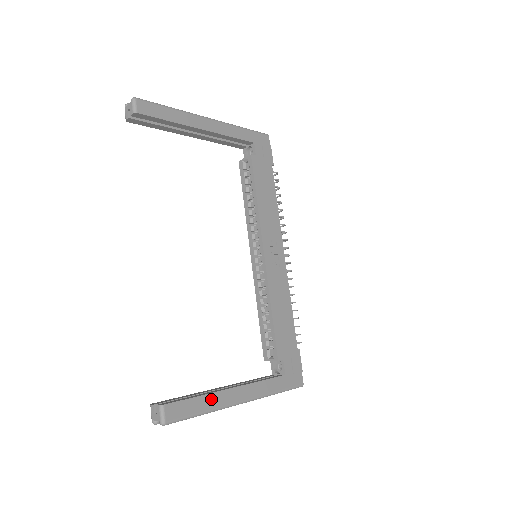
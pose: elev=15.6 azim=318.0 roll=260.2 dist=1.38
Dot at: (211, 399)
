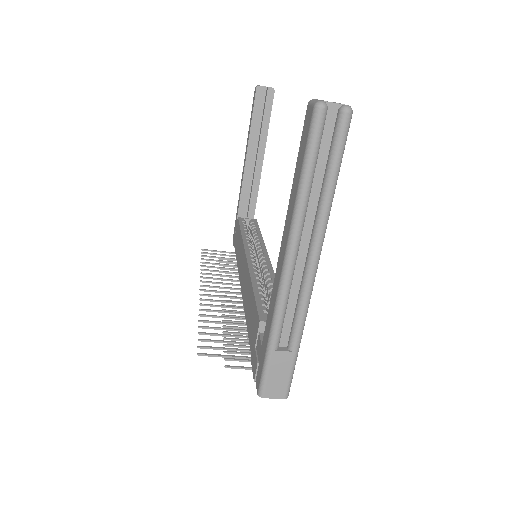
Dot at: occluded
